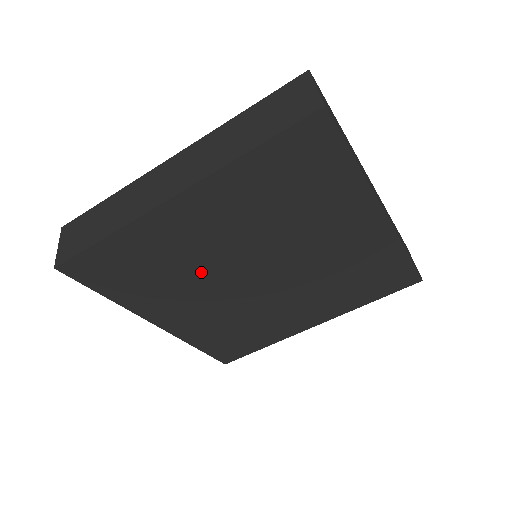
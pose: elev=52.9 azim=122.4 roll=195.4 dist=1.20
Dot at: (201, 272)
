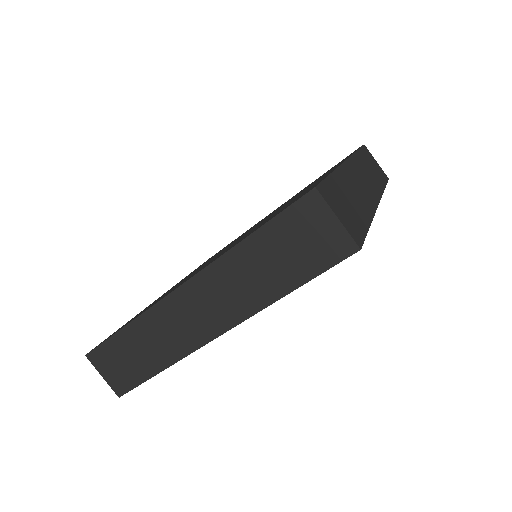
Dot at: occluded
